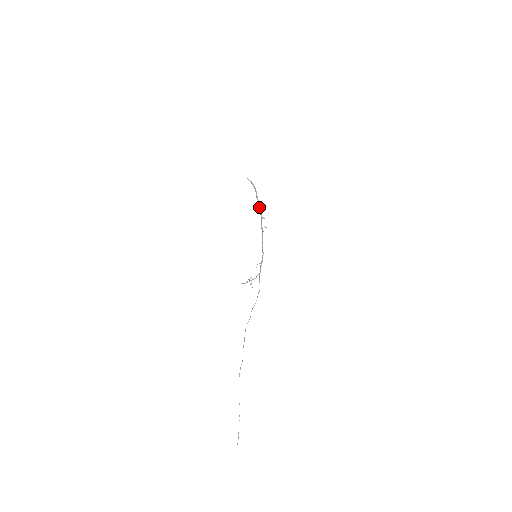
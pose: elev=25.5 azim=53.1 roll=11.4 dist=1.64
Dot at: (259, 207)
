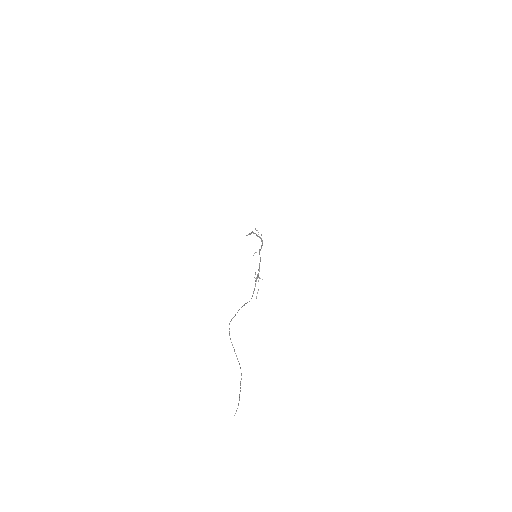
Dot at: (256, 235)
